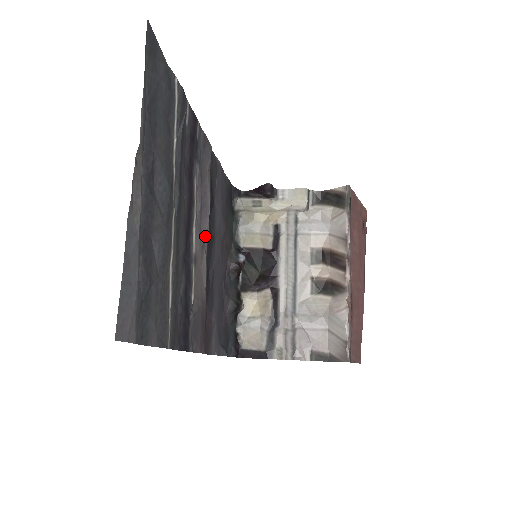
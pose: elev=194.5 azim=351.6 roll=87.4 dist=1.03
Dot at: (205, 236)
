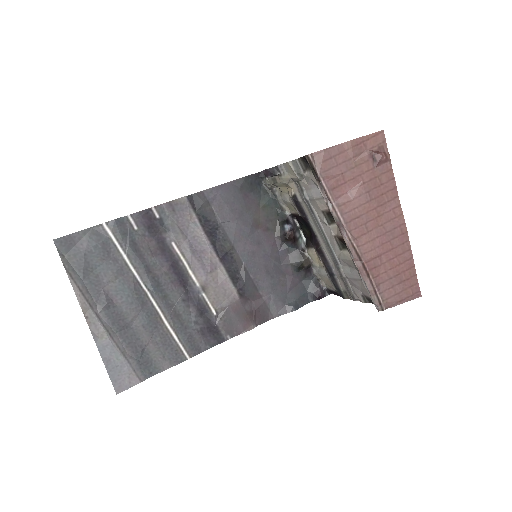
Dot at: (212, 261)
